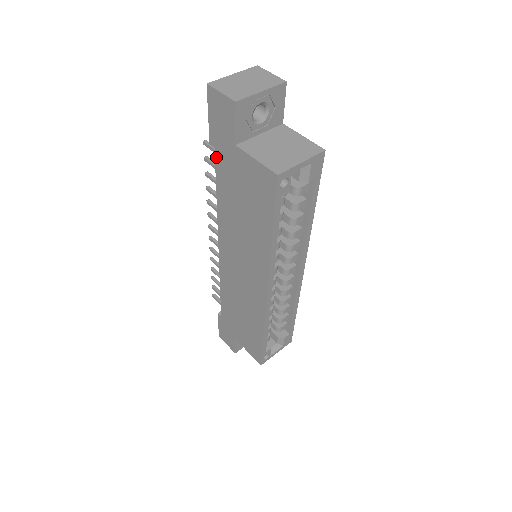
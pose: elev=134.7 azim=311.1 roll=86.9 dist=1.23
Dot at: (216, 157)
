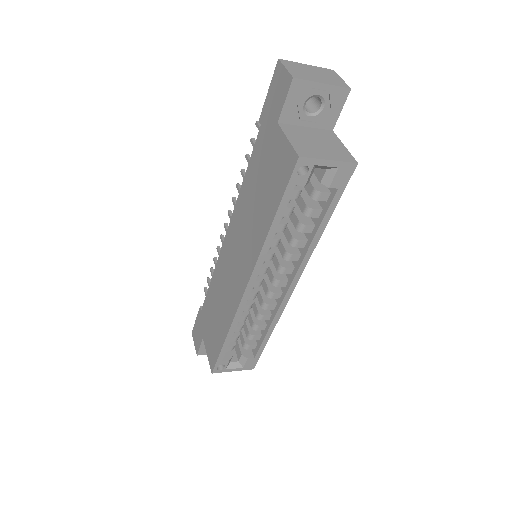
Dot at: (259, 134)
